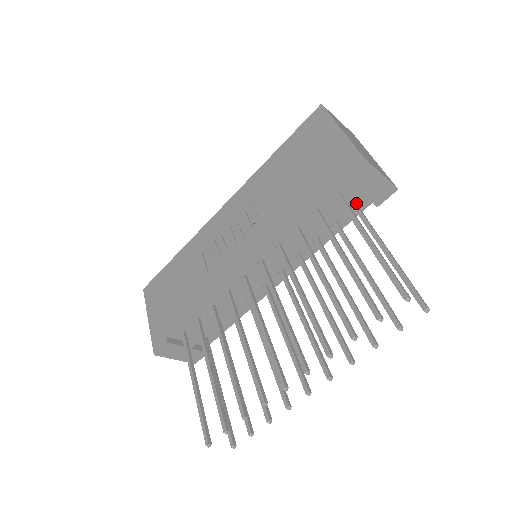
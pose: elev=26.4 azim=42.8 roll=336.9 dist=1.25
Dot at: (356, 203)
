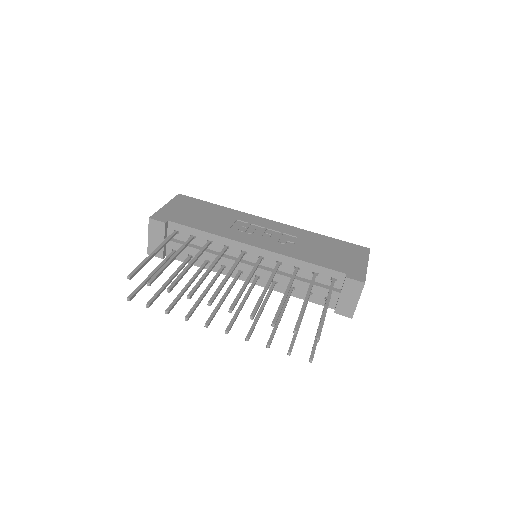
Dot at: (330, 298)
